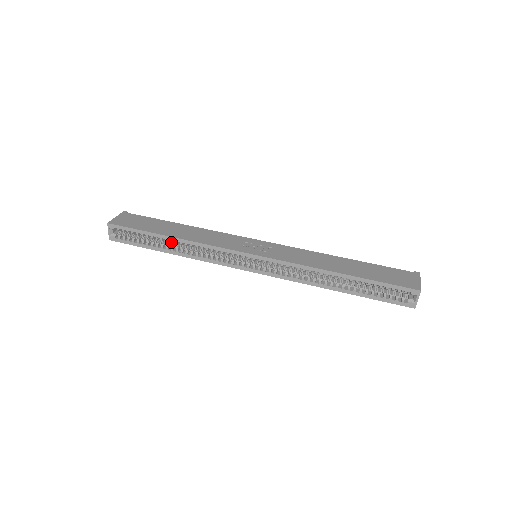
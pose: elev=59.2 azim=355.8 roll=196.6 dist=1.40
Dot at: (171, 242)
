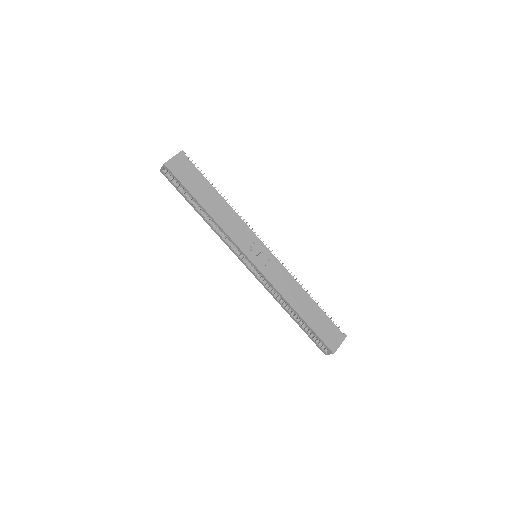
Dot at: (203, 210)
